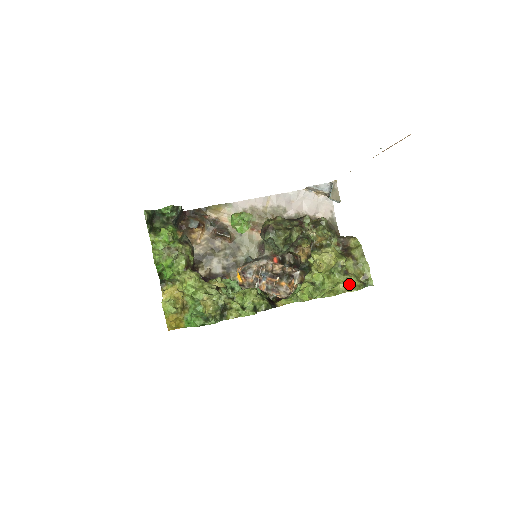
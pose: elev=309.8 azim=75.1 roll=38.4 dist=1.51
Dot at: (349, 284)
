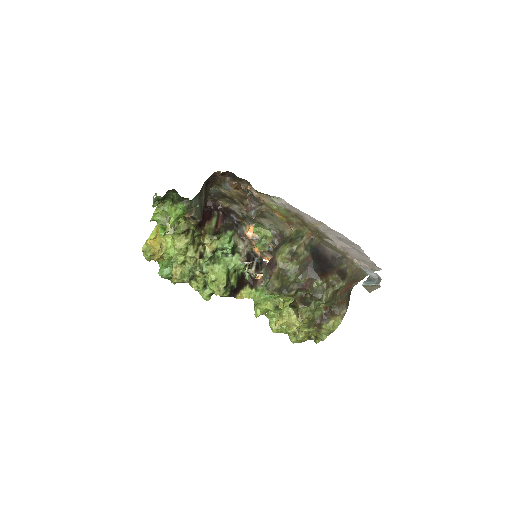
Dot at: (295, 335)
